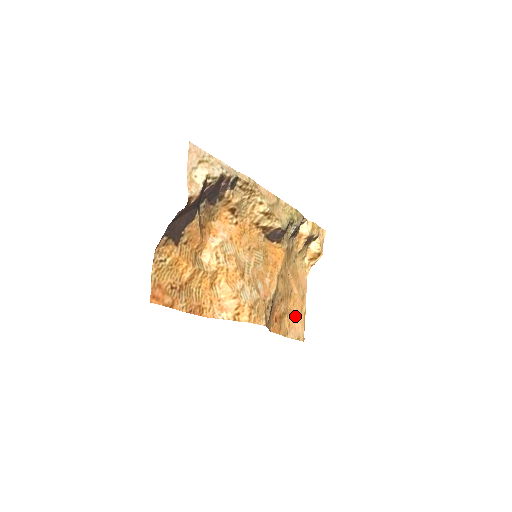
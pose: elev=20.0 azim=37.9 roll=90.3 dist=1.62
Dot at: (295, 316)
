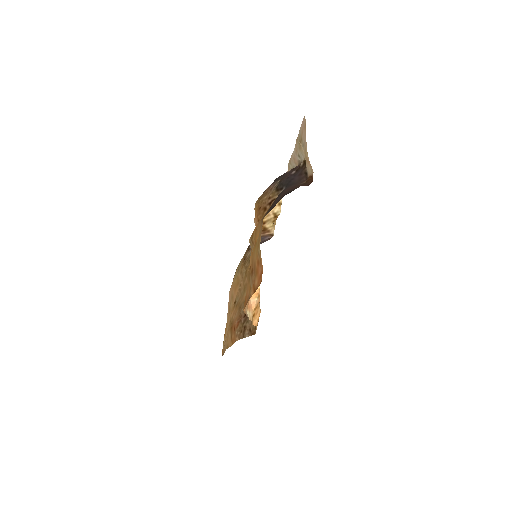
Dot at: occluded
